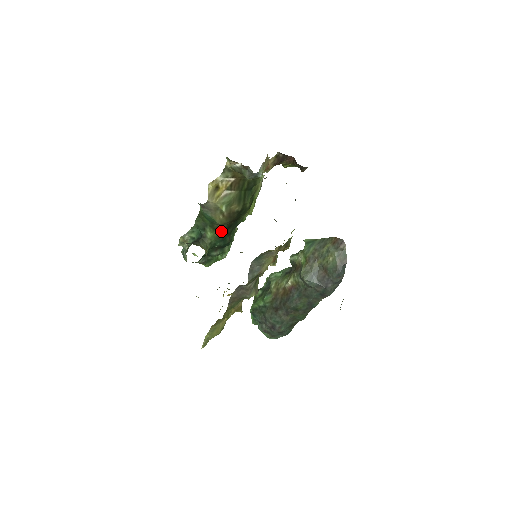
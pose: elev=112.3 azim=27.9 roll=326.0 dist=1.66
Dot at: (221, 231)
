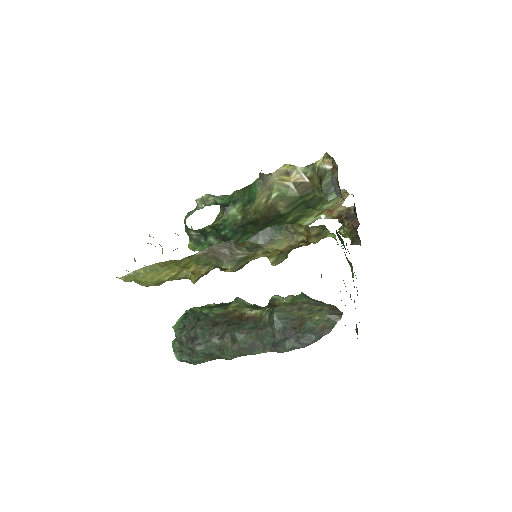
Dot at: (245, 219)
